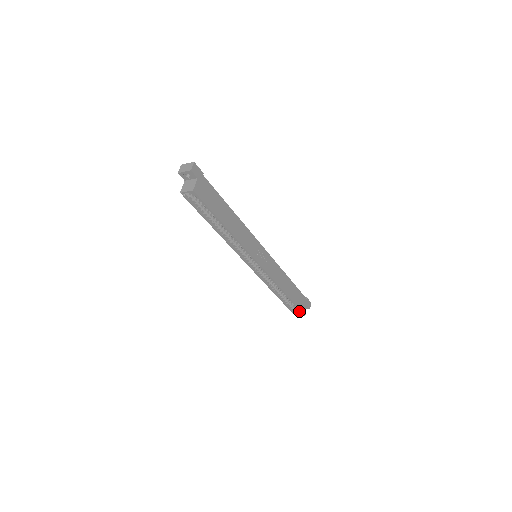
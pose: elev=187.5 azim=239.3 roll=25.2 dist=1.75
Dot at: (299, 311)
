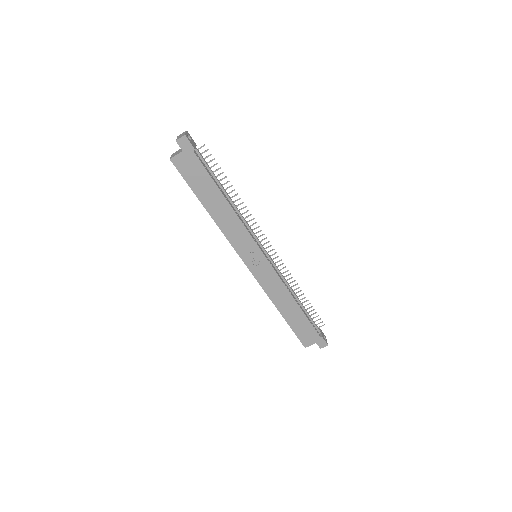
Dot at: occluded
